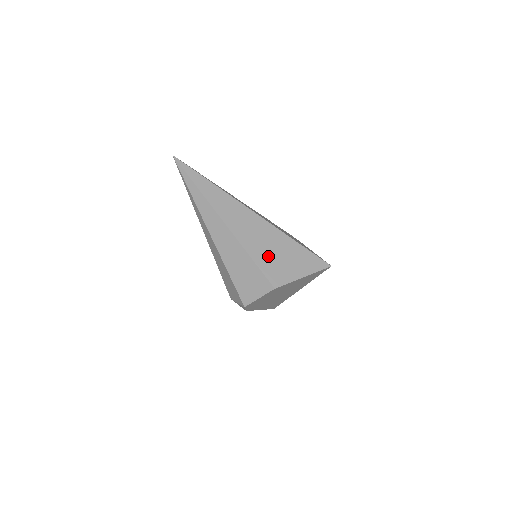
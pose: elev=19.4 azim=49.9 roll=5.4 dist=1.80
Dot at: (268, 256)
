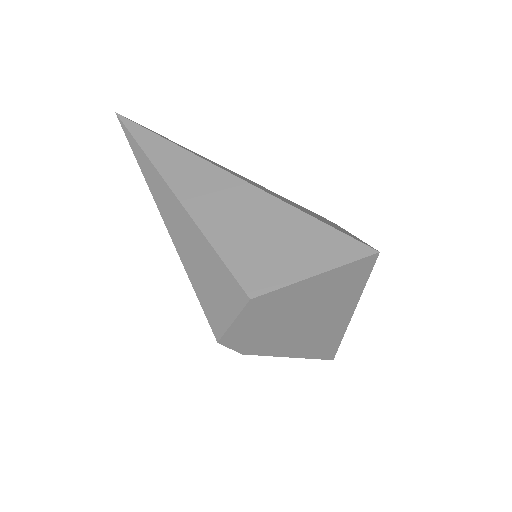
Dot at: (245, 241)
